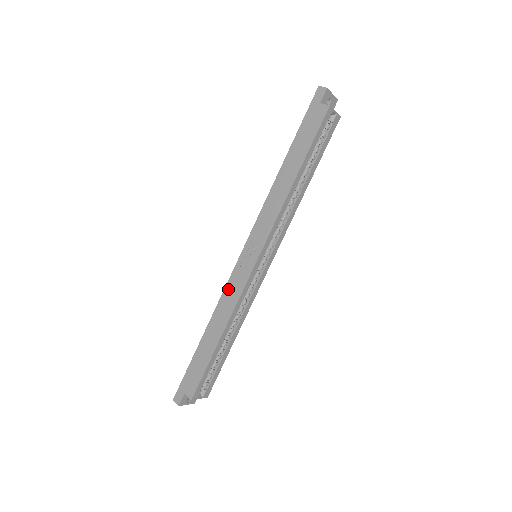
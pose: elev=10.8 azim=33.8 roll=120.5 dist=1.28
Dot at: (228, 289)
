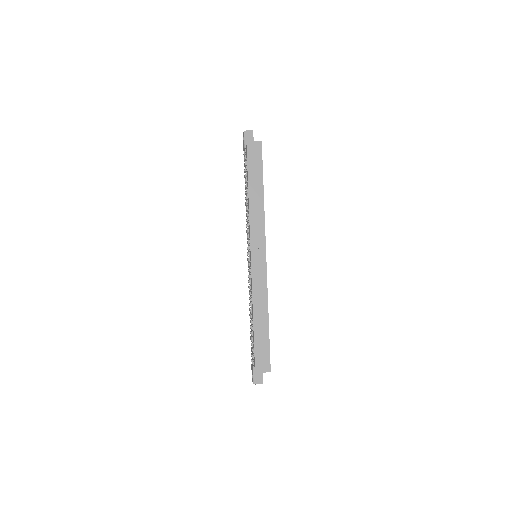
Dot at: (255, 286)
